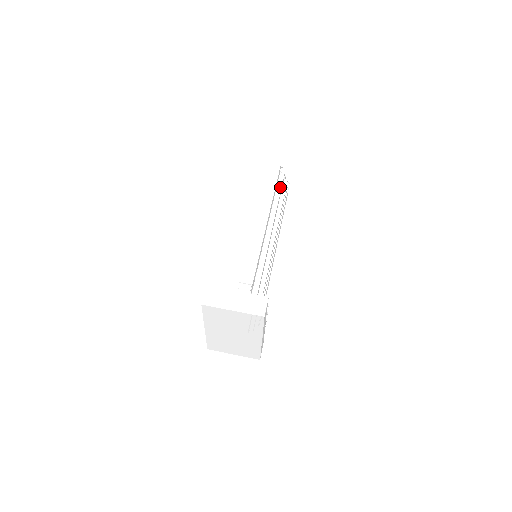
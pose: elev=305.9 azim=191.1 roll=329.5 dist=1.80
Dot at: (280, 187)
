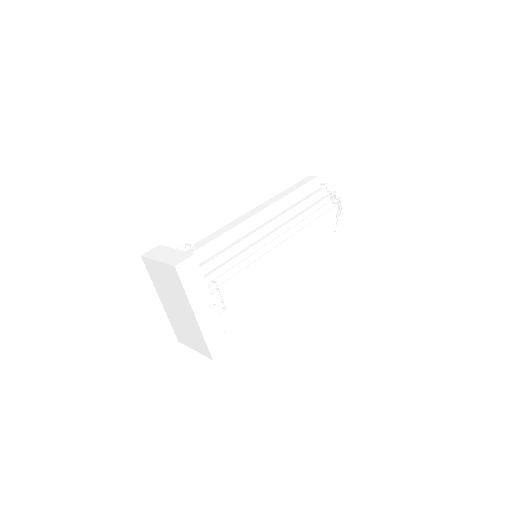
Dot at: (309, 196)
